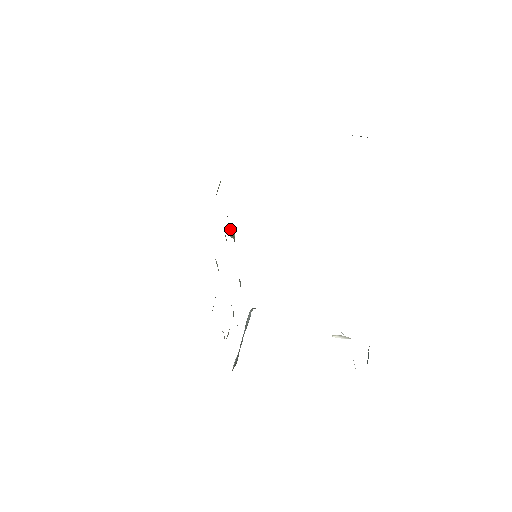
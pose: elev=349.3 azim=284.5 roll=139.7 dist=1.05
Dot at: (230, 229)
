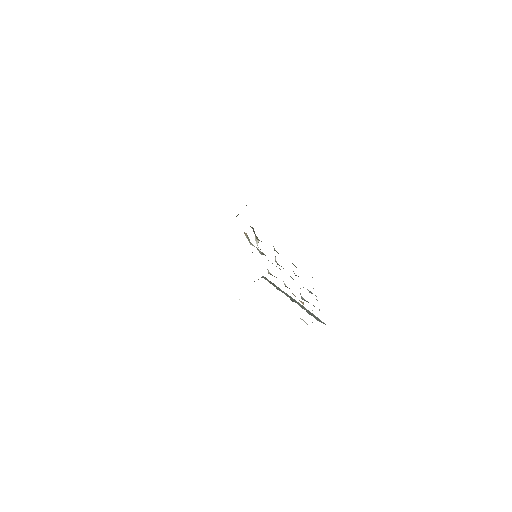
Dot at: (246, 235)
